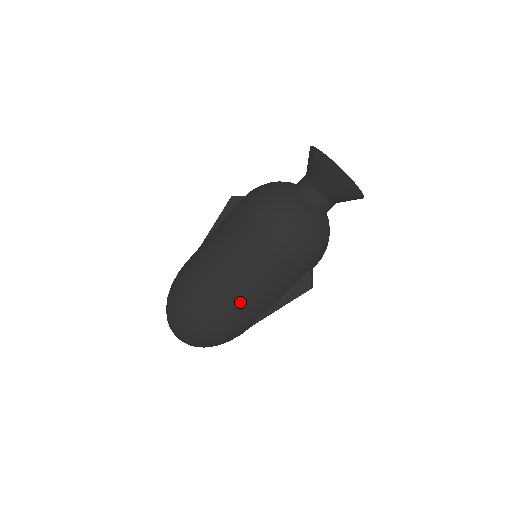
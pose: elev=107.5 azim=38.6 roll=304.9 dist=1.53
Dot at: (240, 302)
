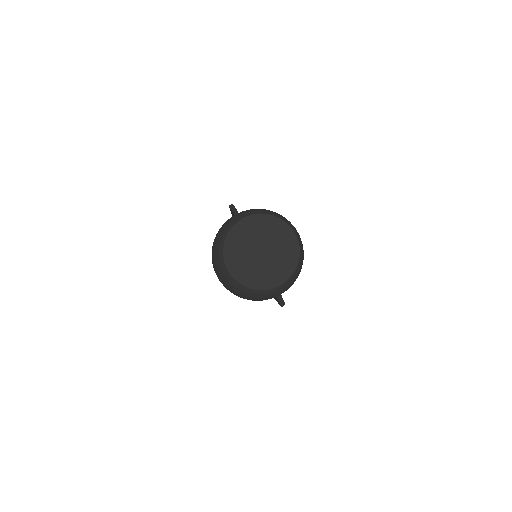
Dot at: occluded
